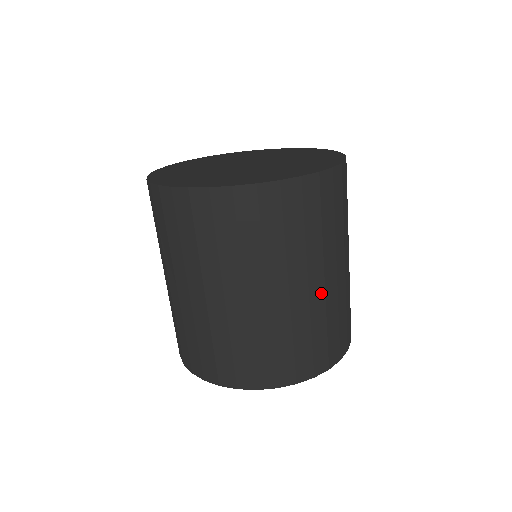
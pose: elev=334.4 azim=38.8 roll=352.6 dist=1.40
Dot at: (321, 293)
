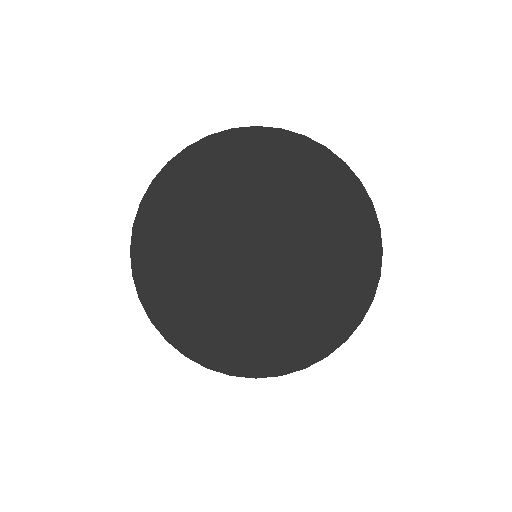
Dot at: occluded
